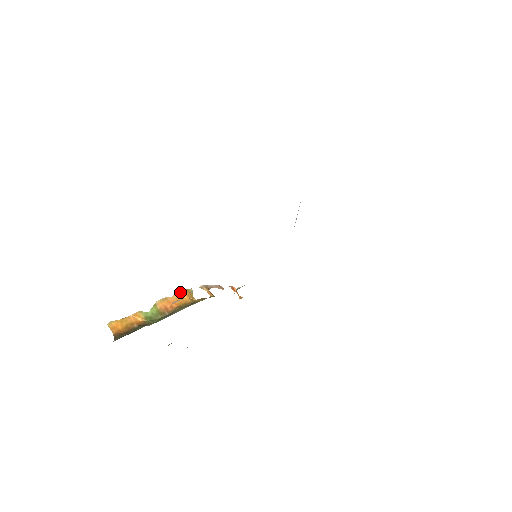
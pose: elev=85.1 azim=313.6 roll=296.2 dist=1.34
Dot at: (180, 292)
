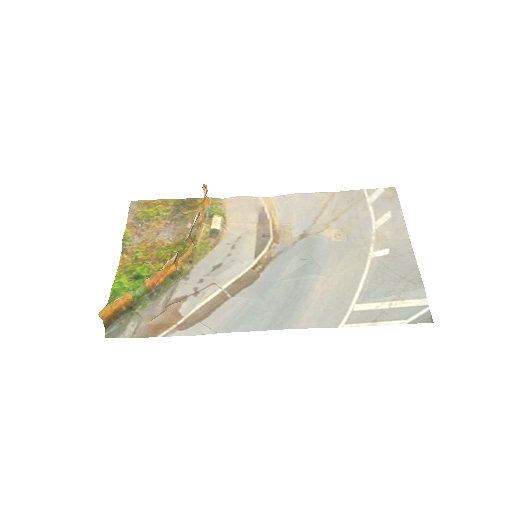
Dot at: (169, 263)
